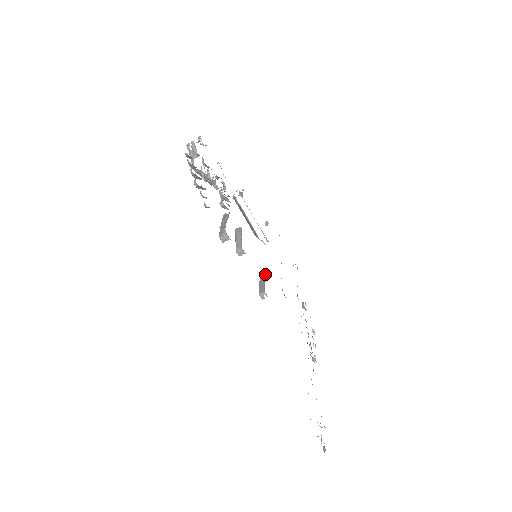
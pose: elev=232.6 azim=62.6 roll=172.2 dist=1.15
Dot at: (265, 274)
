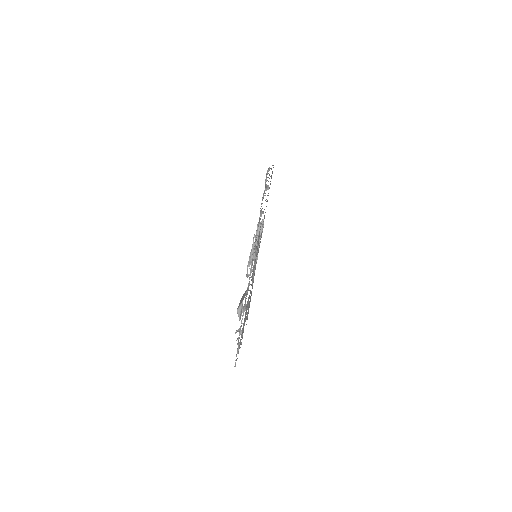
Dot at: occluded
